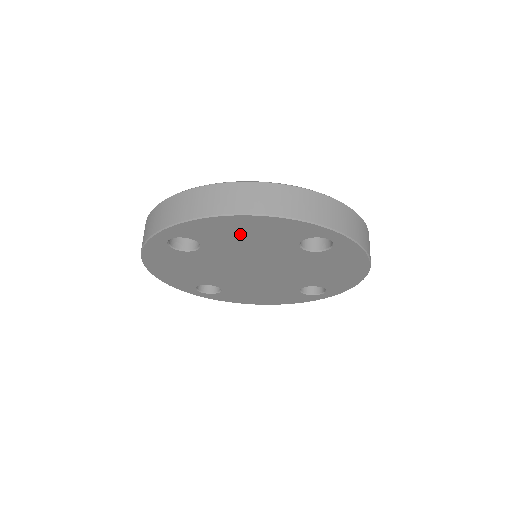
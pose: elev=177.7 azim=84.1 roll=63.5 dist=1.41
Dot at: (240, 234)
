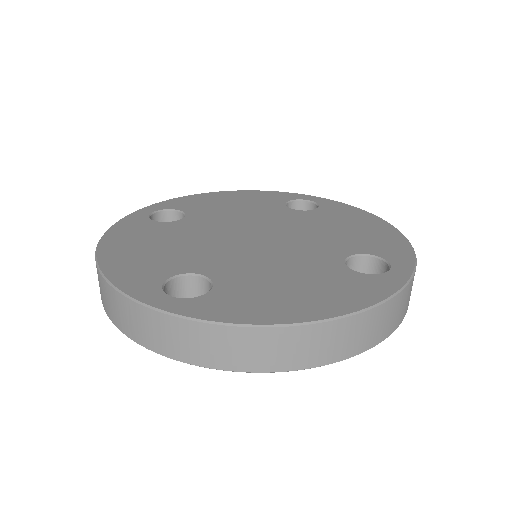
Dot at: occluded
